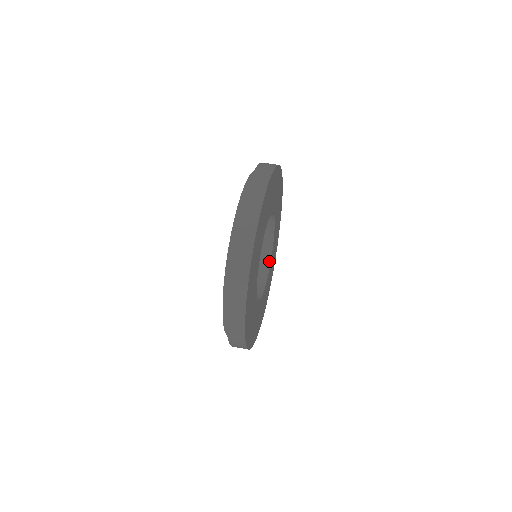
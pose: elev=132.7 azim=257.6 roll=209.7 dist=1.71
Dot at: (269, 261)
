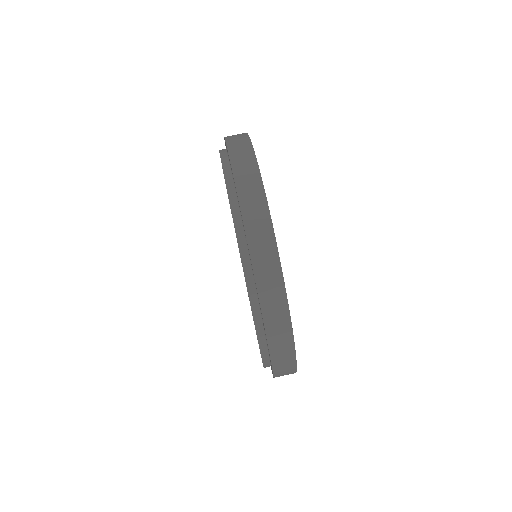
Dot at: occluded
